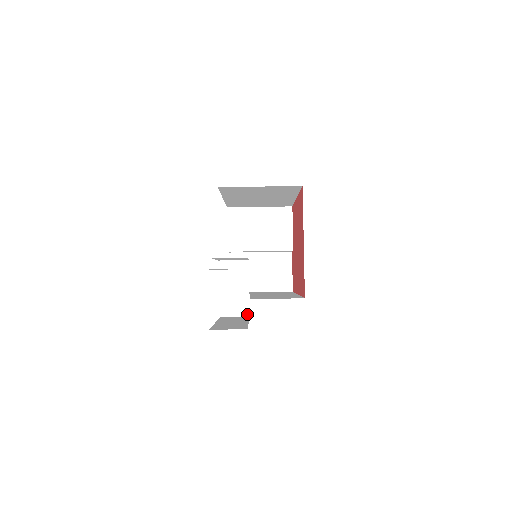
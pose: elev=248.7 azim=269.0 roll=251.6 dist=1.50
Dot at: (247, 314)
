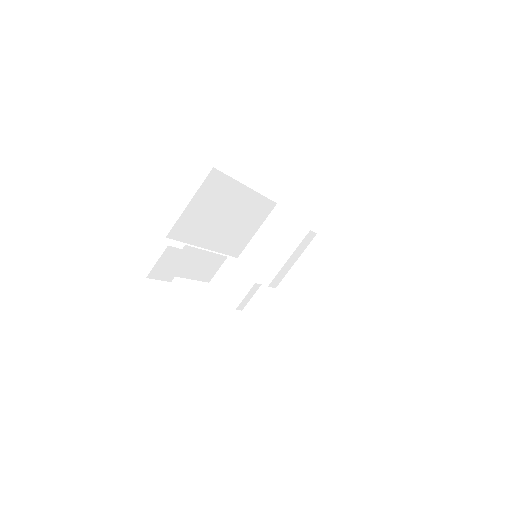
Dot at: (271, 298)
